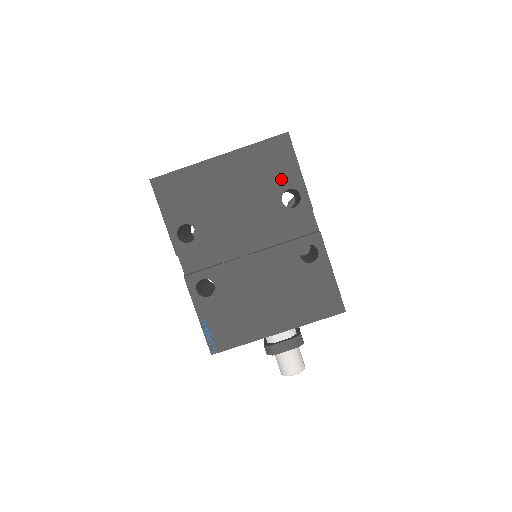
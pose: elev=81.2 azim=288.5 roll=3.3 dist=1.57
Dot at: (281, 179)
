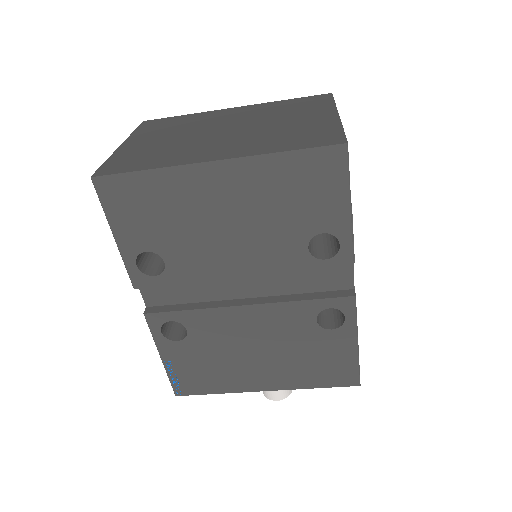
Dot at: (315, 216)
